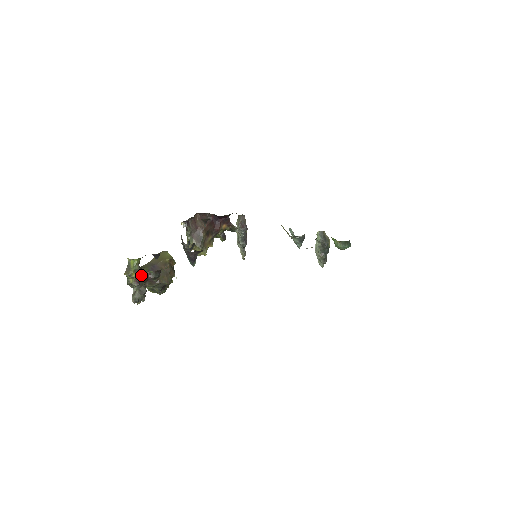
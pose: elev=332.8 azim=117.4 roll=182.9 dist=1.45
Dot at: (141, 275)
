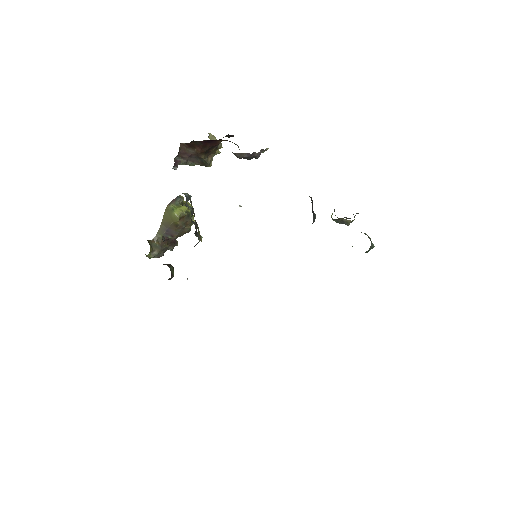
Dot at: (160, 253)
